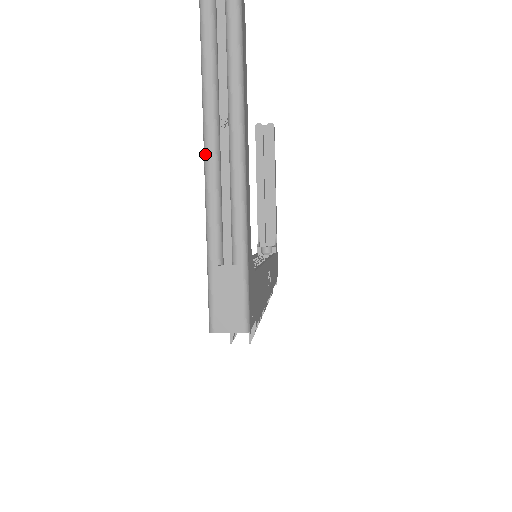
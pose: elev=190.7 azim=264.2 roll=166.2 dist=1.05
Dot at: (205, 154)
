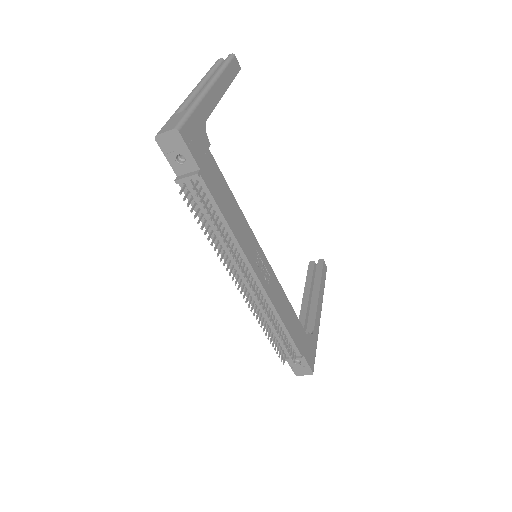
Dot at: (193, 90)
